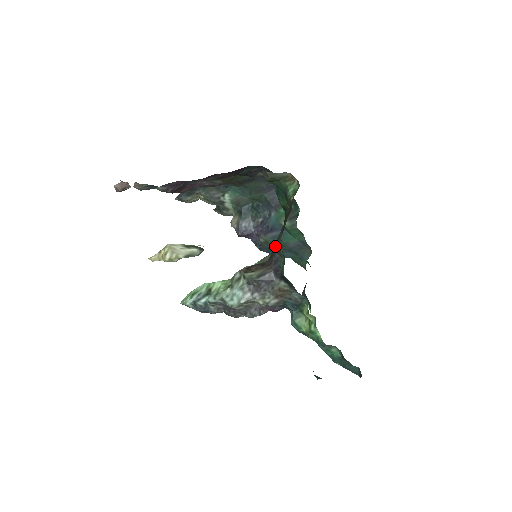
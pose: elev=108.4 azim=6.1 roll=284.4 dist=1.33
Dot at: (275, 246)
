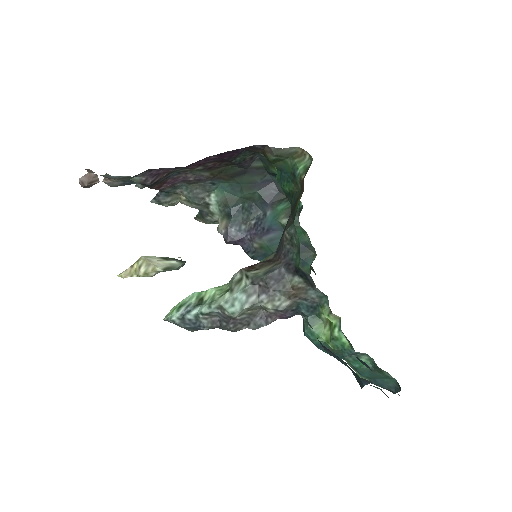
Dot at: (285, 235)
